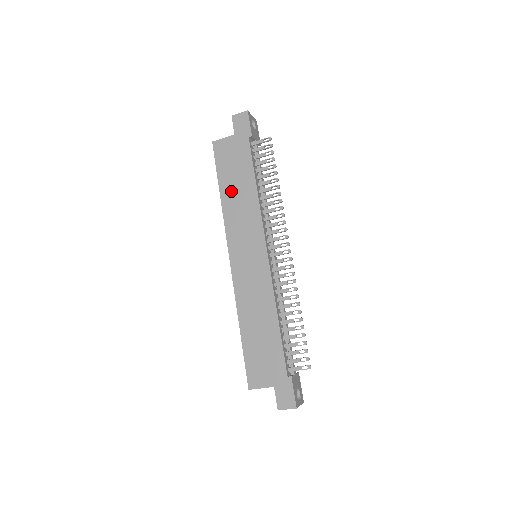
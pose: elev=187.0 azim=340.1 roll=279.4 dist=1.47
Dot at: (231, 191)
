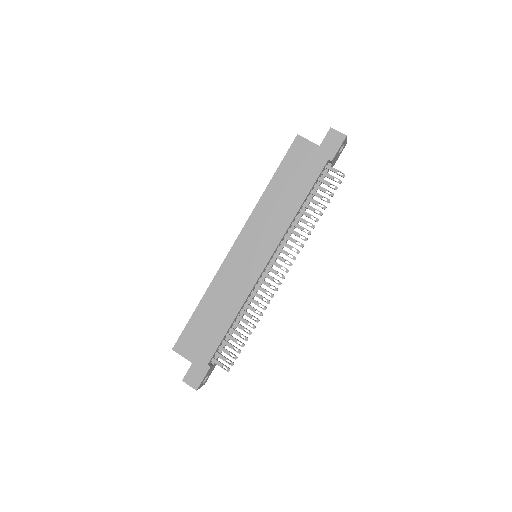
Dot at: (279, 191)
